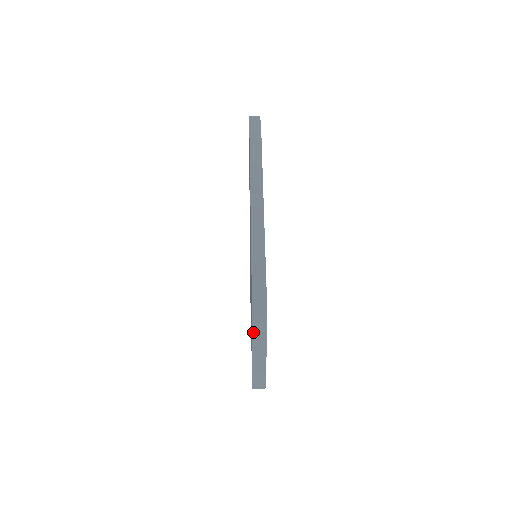
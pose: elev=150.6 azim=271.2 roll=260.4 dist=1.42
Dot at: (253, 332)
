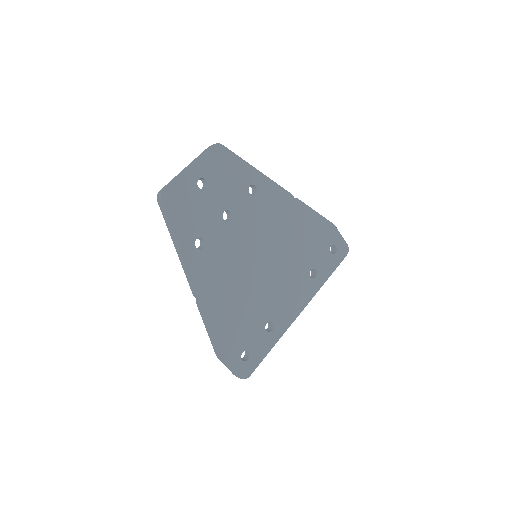
Dot at: (205, 150)
